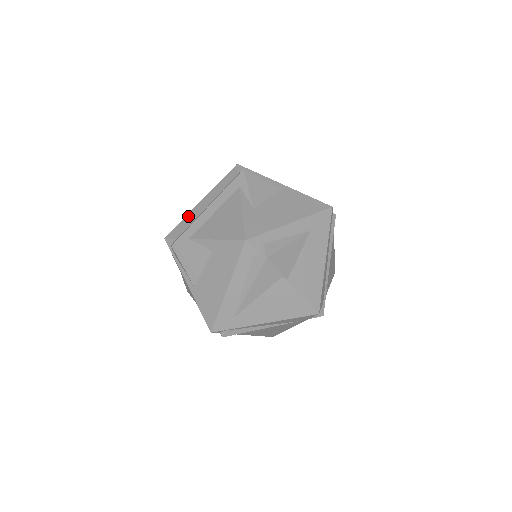
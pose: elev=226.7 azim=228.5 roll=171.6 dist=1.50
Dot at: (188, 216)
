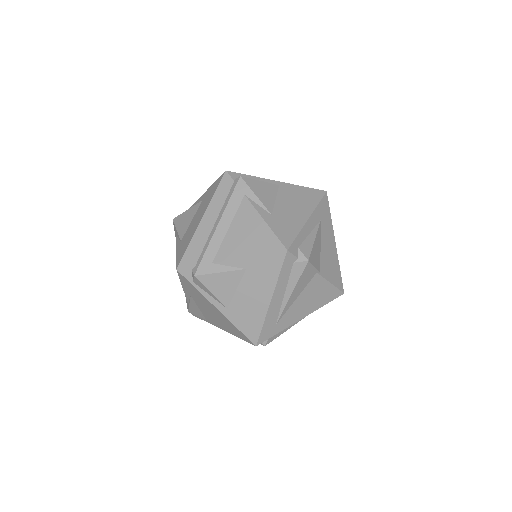
Dot at: (195, 239)
